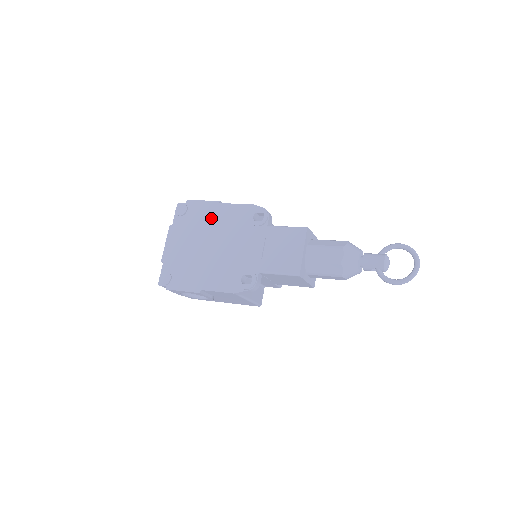
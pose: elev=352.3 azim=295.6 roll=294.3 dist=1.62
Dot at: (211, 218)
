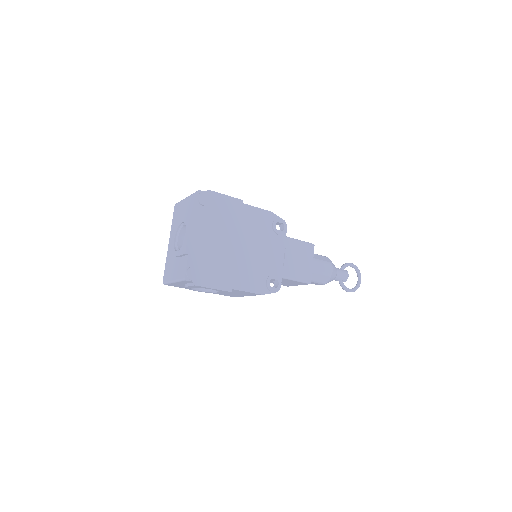
Dot at: (236, 217)
